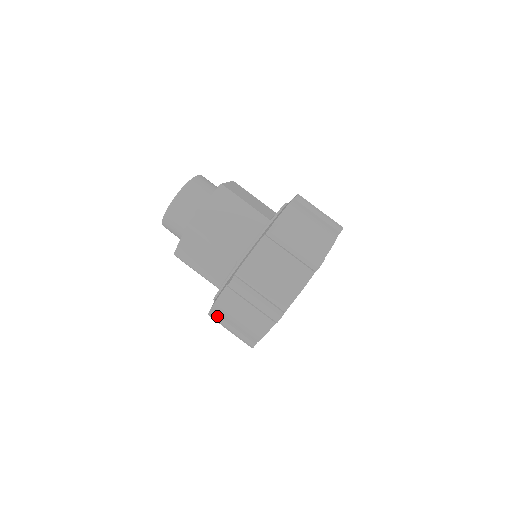
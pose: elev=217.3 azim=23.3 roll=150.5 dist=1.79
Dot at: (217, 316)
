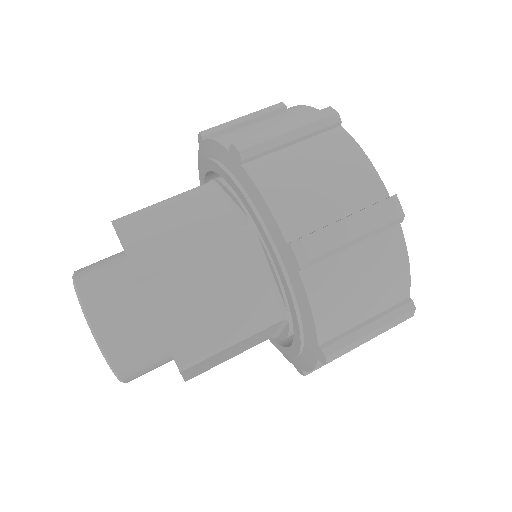
Dot at: occluded
